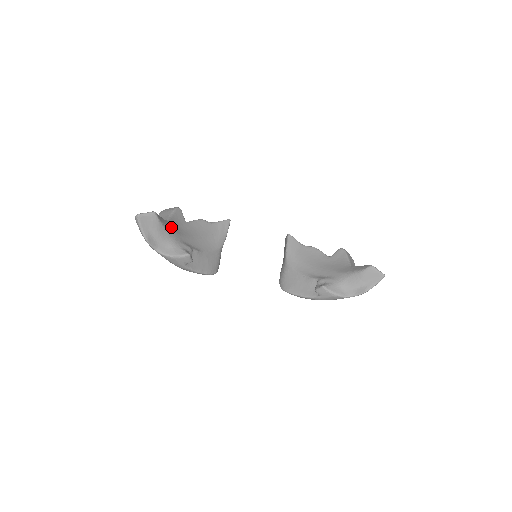
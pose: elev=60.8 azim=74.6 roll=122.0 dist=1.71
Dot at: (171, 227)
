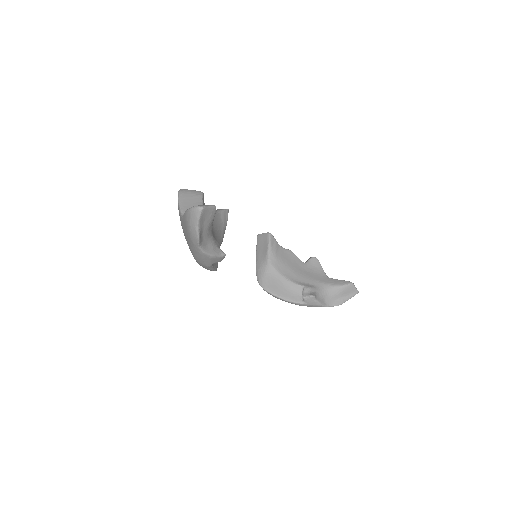
Dot at: occluded
